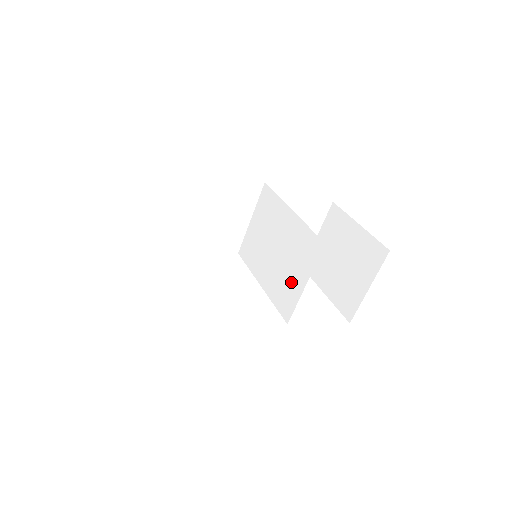
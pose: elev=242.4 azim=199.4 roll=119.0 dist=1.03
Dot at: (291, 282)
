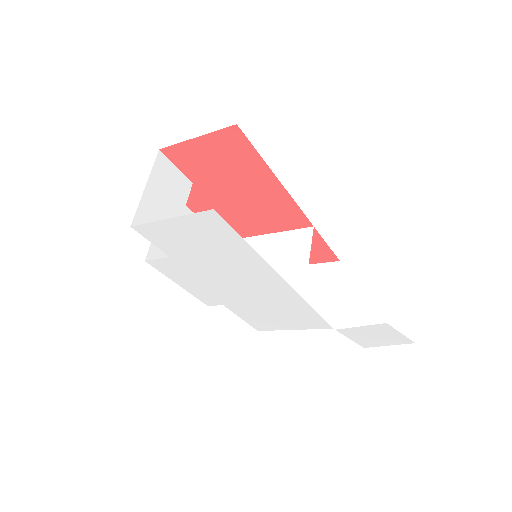
Dot at: (291, 271)
